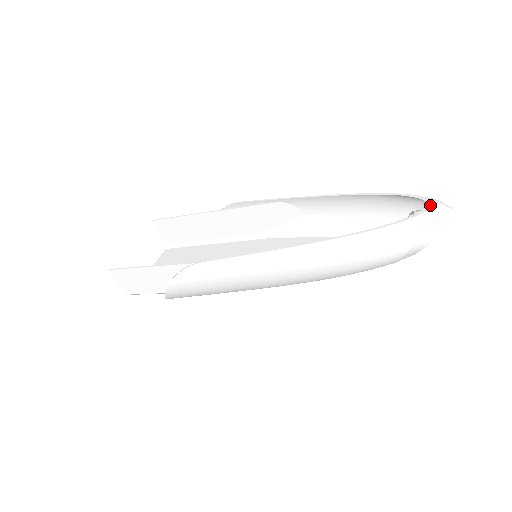
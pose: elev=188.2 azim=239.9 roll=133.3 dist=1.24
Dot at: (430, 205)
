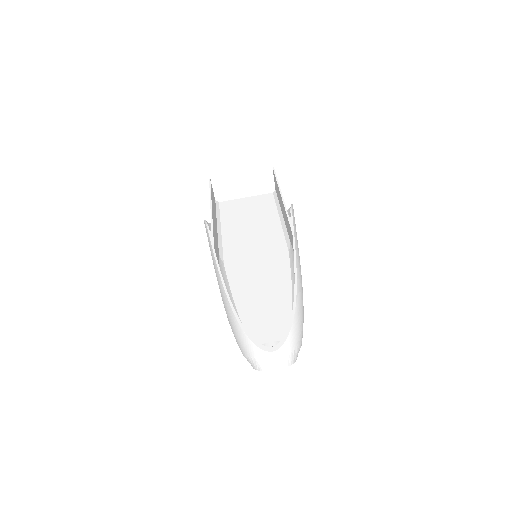
Dot at: (270, 349)
